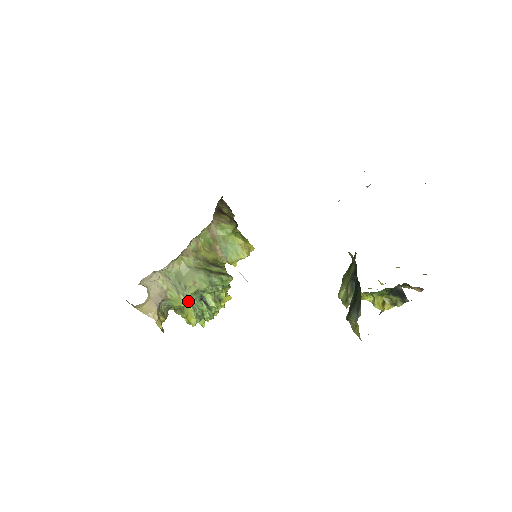
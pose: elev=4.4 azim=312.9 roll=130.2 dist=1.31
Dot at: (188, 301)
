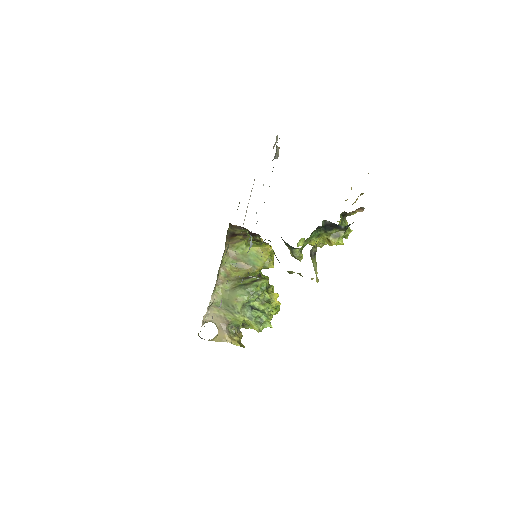
Dot at: (242, 316)
